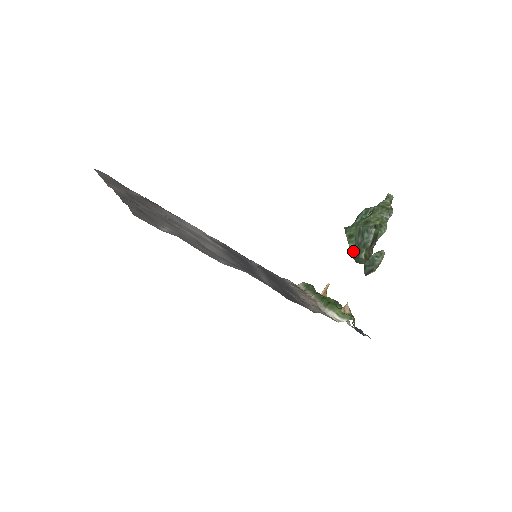
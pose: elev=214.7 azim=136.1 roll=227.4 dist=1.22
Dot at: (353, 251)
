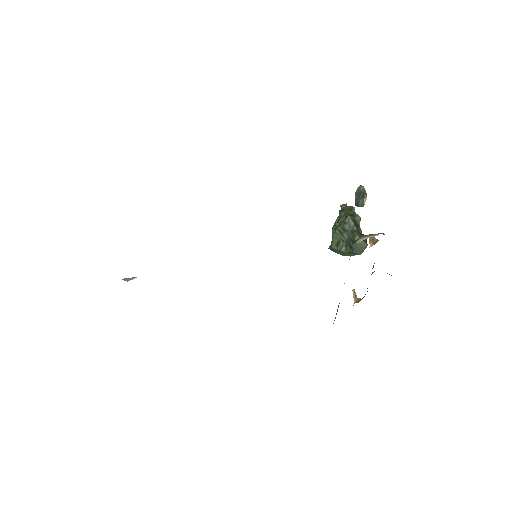
Dot at: (348, 247)
